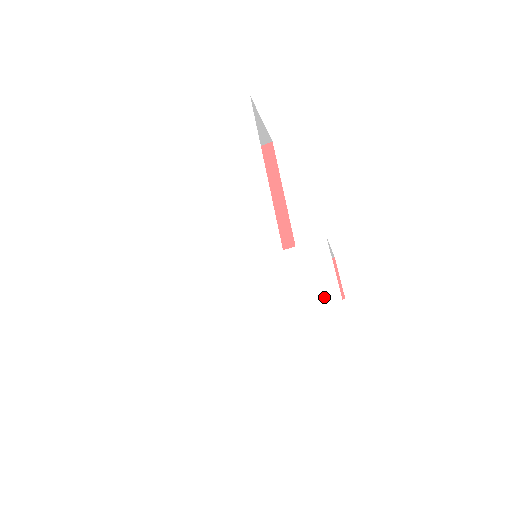
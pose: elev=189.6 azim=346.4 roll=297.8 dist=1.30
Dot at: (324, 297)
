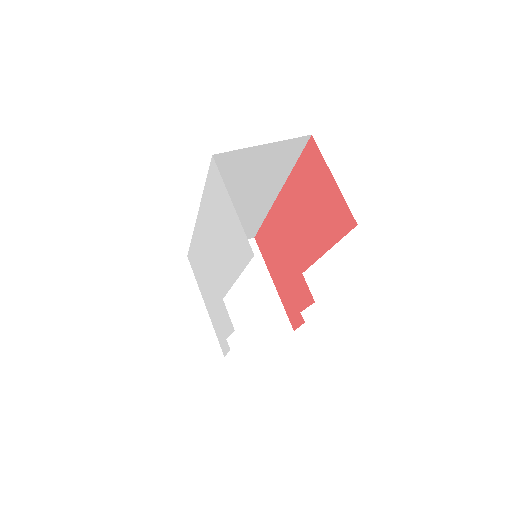
Dot at: (223, 327)
